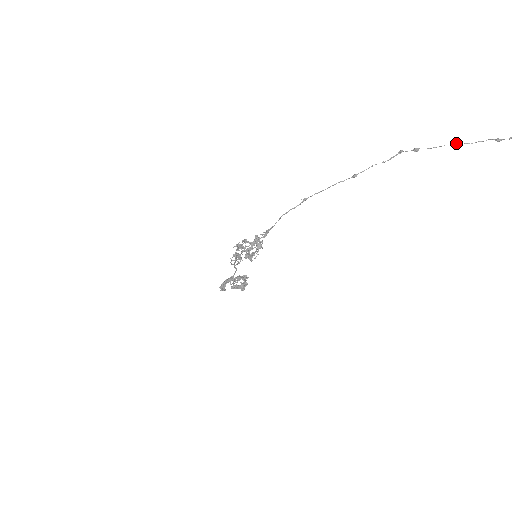
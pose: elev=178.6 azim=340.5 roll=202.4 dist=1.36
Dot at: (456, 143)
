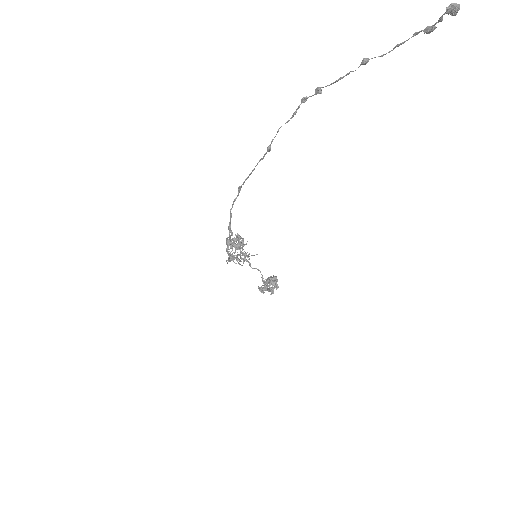
Dot at: (364, 61)
